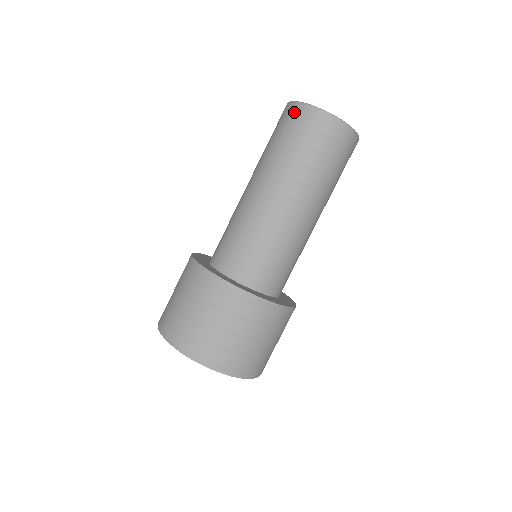
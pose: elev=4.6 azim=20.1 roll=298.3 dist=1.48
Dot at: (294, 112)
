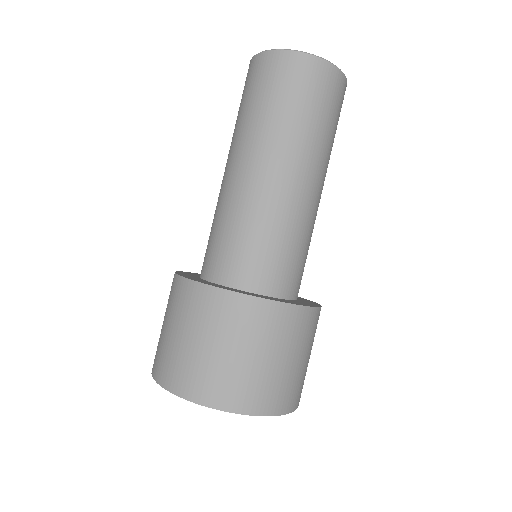
Dot at: (275, 63)
